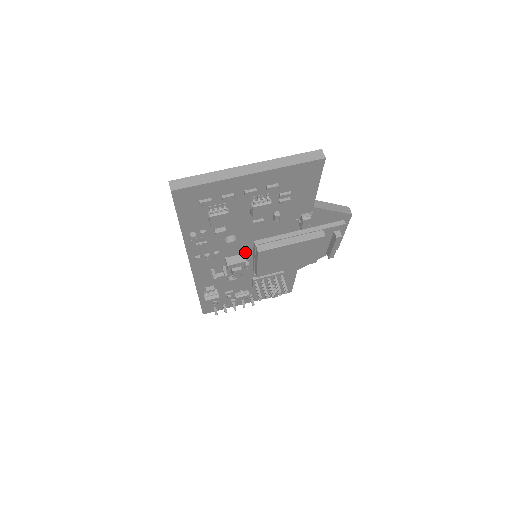
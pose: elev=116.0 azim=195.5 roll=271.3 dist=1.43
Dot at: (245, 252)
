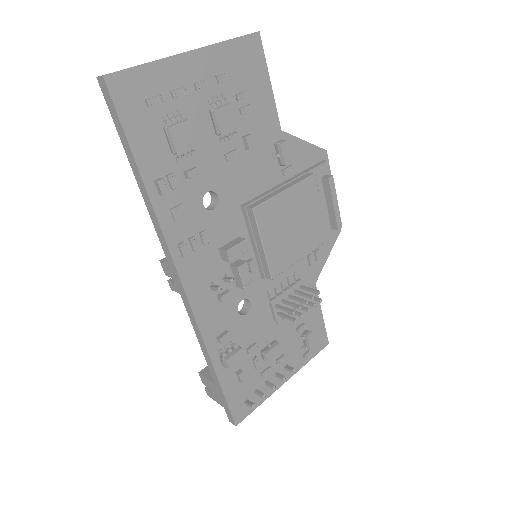
Dot at: (239, 236)
